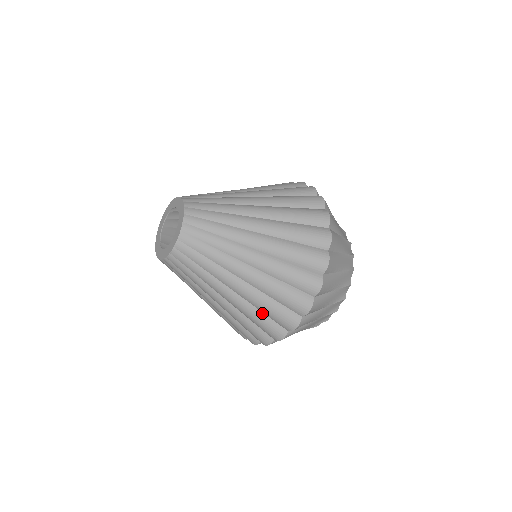
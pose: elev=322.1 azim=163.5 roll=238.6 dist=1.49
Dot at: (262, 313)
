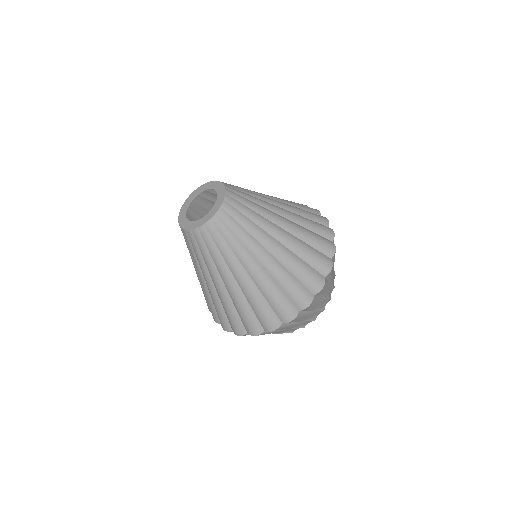
Dot at: (302, 260)
